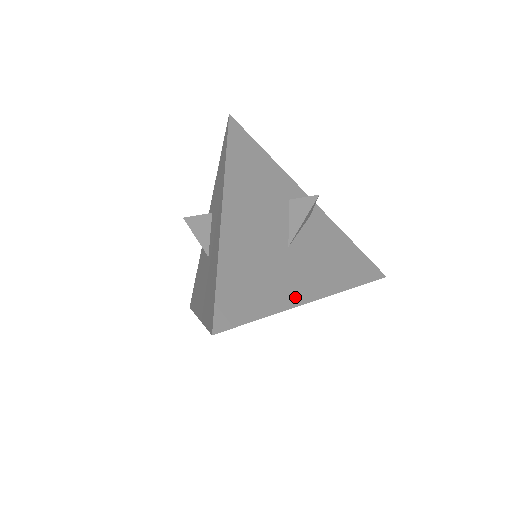
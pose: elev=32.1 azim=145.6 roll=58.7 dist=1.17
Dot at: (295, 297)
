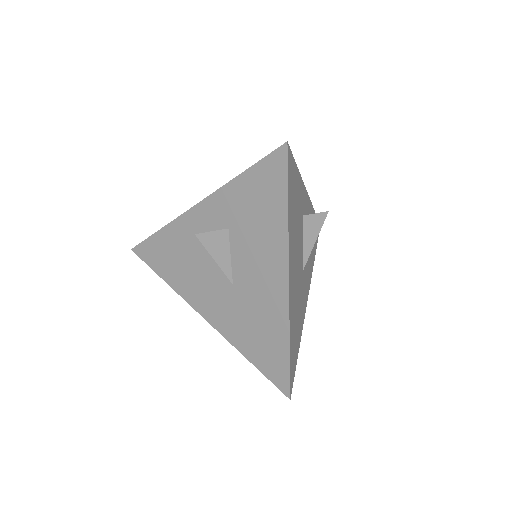
Dot at: (304, 313)
